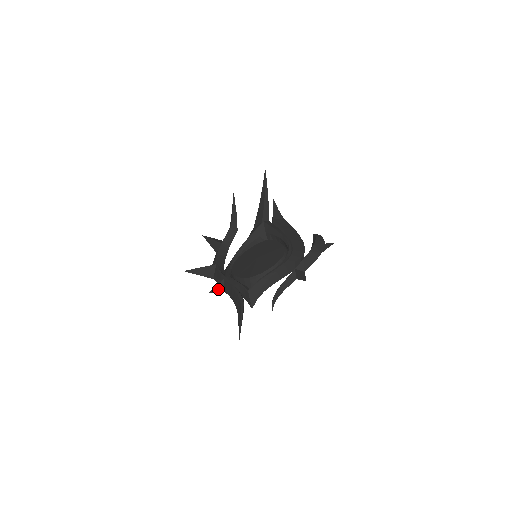
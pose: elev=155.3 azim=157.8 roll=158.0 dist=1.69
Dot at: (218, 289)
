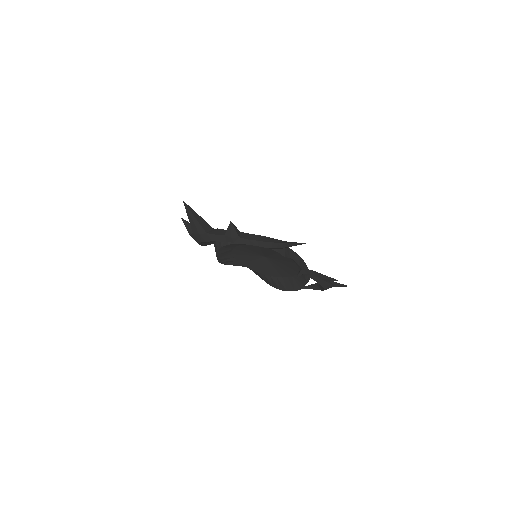
Dot at: (236, 229)
